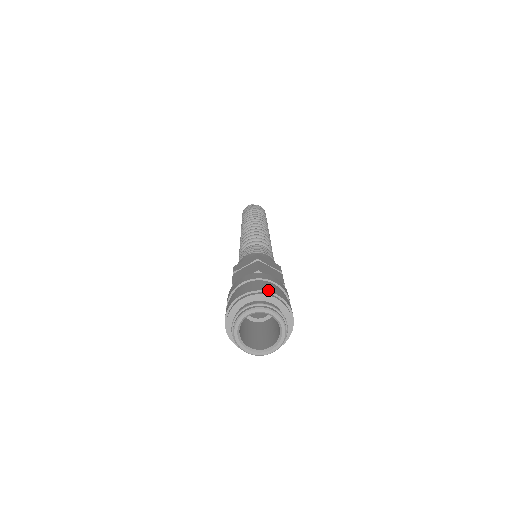
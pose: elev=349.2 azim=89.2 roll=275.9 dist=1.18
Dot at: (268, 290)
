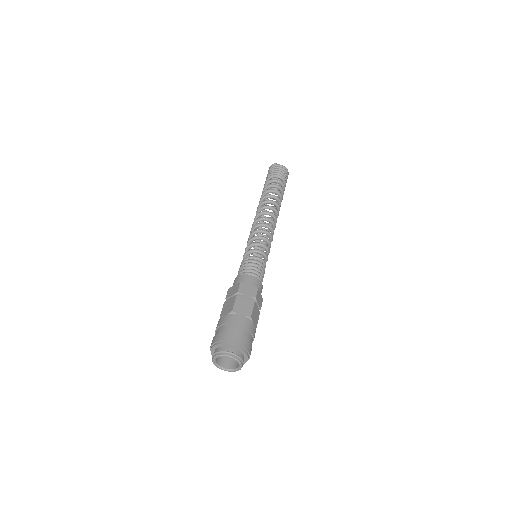
Dot at: (229, 340)
